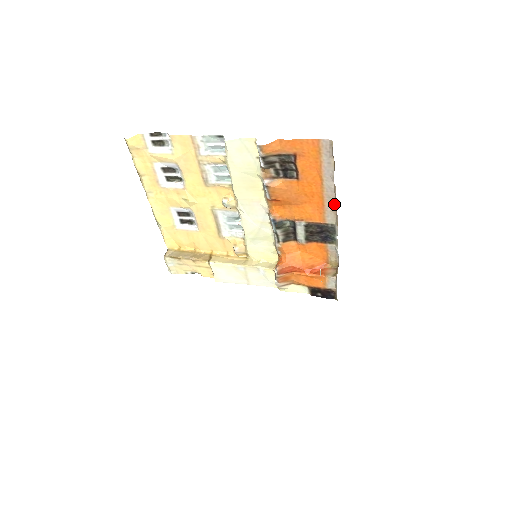
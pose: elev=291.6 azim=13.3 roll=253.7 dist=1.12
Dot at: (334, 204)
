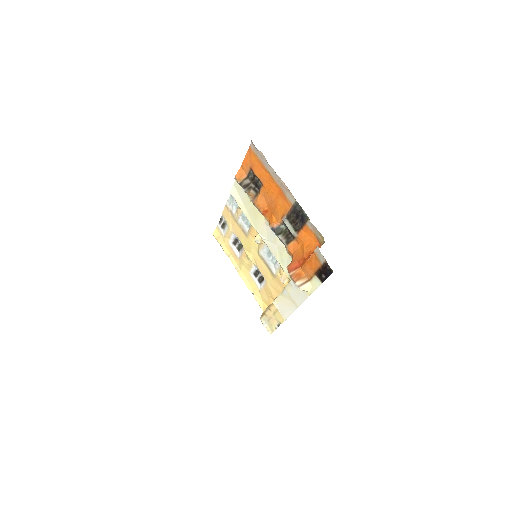
Dot at: (284, 184)
